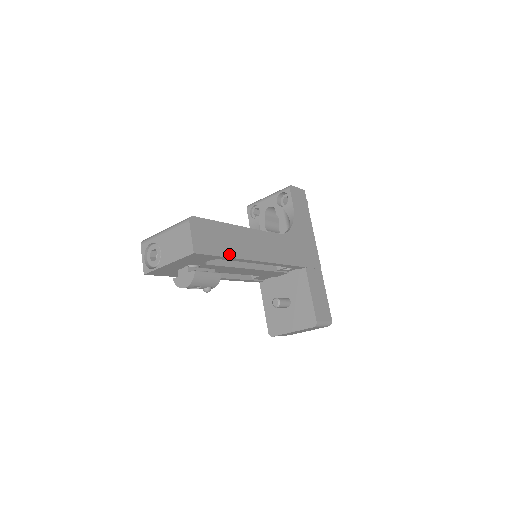
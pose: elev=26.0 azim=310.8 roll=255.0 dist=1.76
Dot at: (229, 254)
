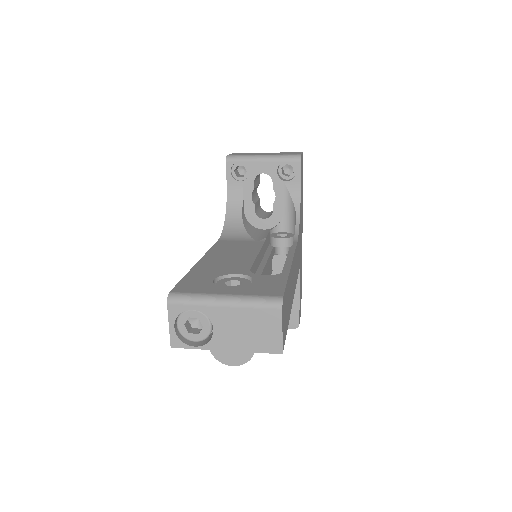
Dot at: (289, 317)
